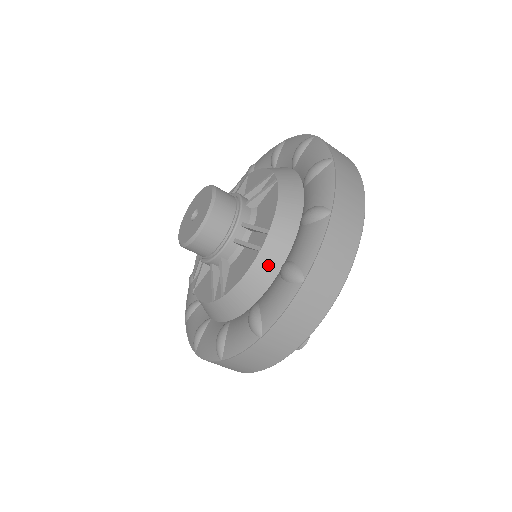
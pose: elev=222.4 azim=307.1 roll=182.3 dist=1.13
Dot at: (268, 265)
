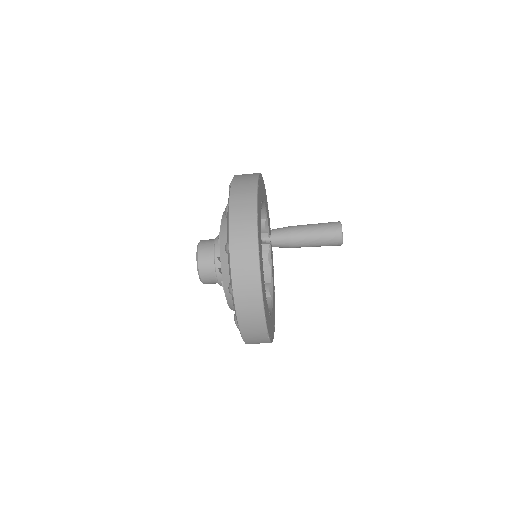
Dot at: occluded
